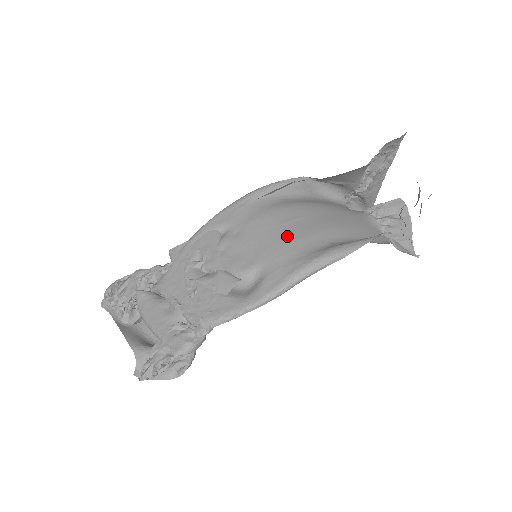
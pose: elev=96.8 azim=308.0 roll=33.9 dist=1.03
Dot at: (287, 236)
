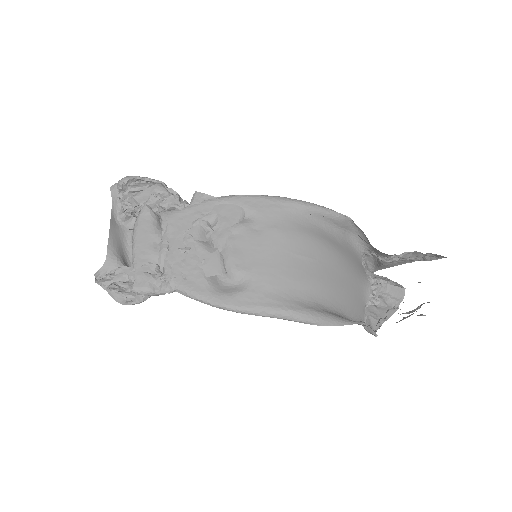
Dot at: (289, 269)
